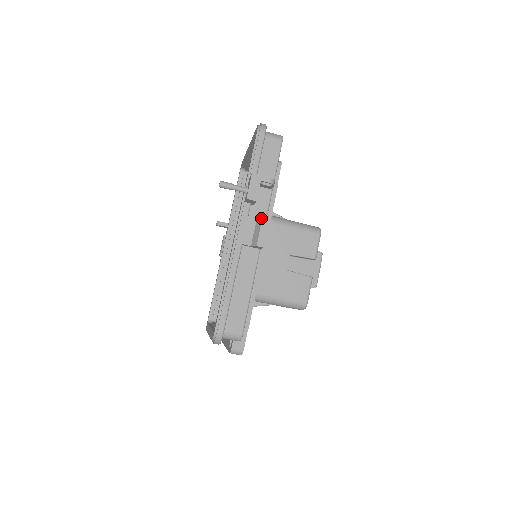
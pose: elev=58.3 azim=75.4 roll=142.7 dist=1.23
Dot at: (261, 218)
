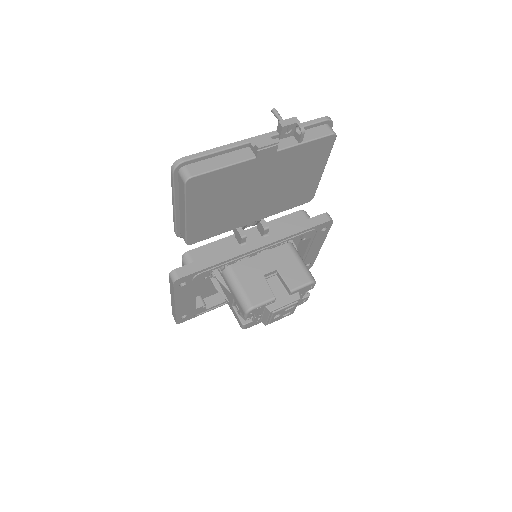
Dot at: (275, 139)
